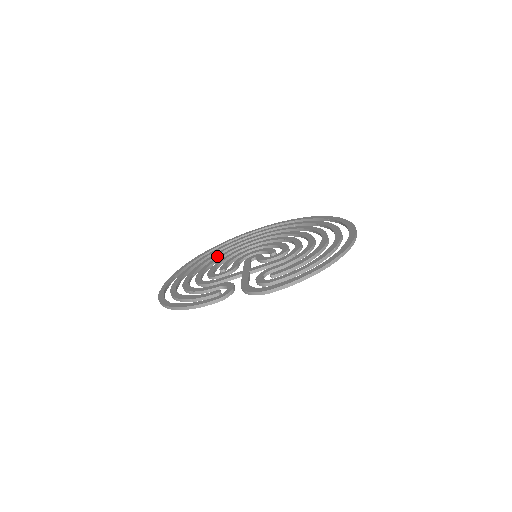
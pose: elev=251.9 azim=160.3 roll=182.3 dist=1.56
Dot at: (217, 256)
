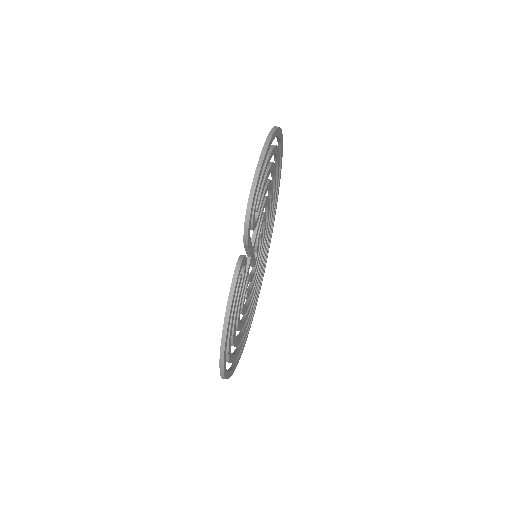
Dot at: (247, 318)
